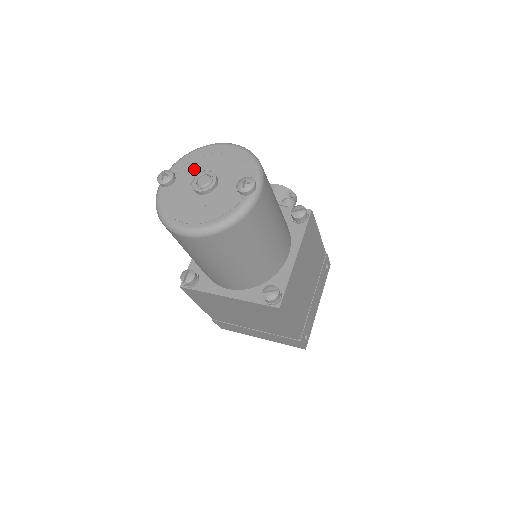
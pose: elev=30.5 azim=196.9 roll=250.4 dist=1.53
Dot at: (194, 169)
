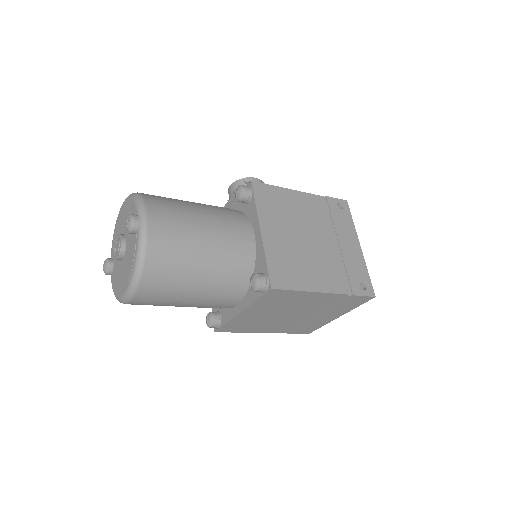
Dot at: occluded
